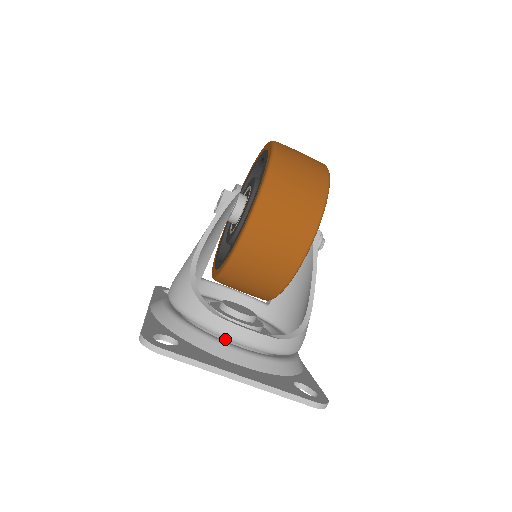
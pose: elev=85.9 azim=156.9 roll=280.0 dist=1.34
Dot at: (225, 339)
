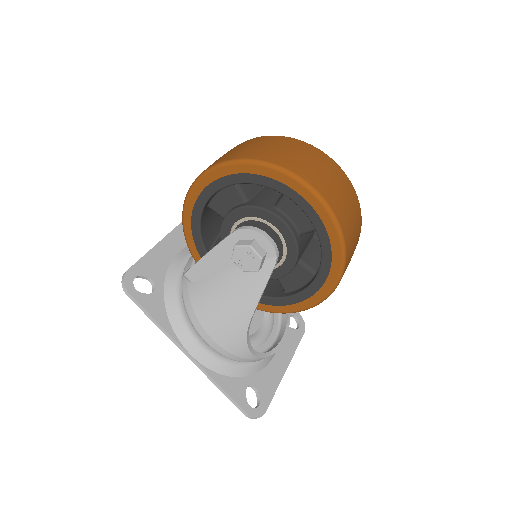
Dot at: occluded
